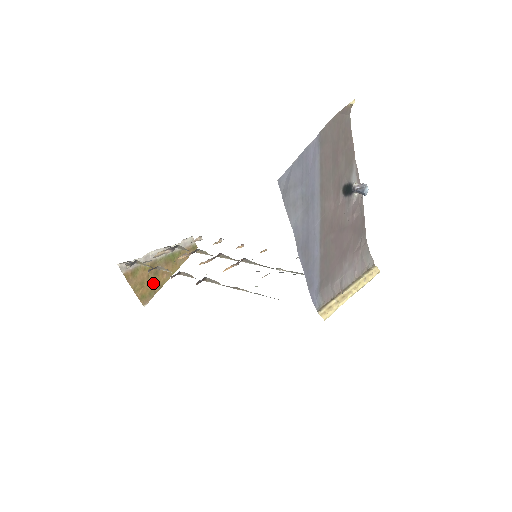
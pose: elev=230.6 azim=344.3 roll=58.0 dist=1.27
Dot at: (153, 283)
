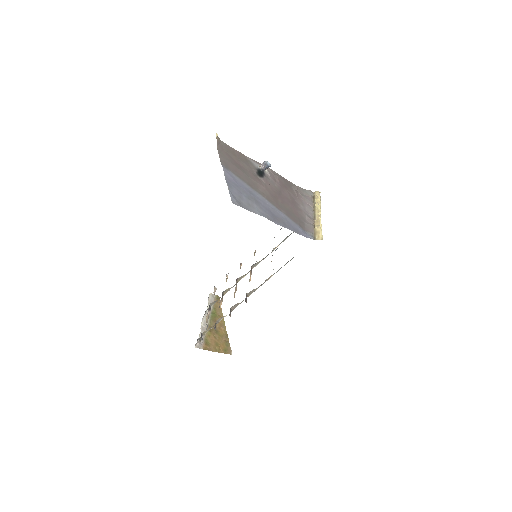
Dot at: (221, 338)
